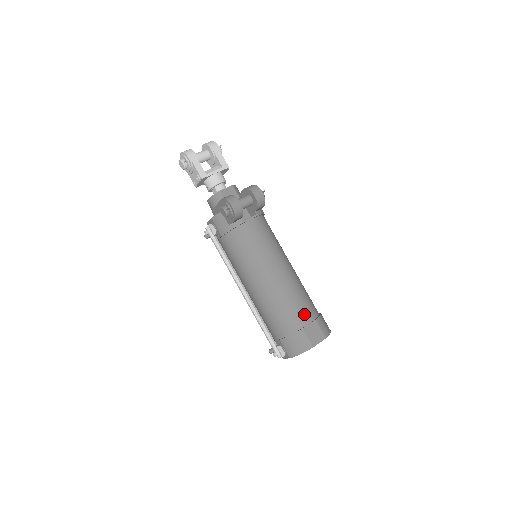
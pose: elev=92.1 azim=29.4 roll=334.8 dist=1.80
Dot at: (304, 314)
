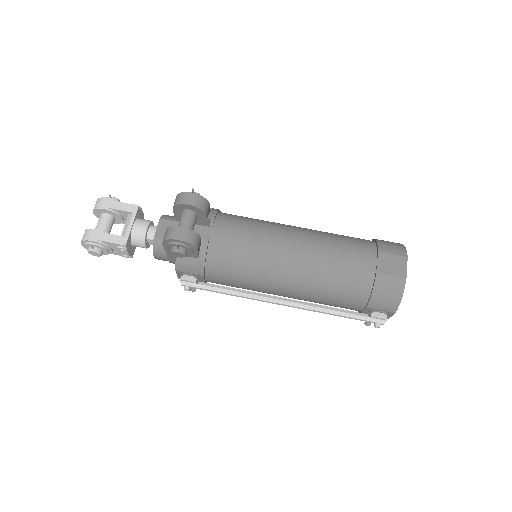
Dot at: (362, 259)
